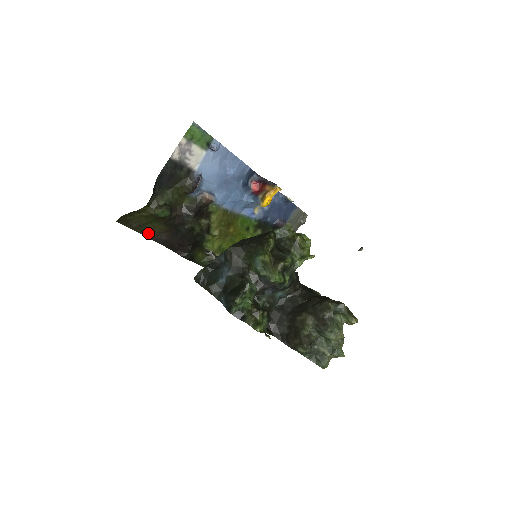
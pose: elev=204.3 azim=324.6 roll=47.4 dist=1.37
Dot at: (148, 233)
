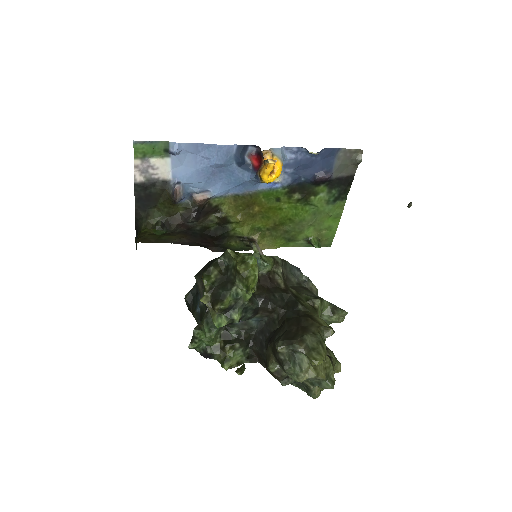
Dot at: (170, 241)
